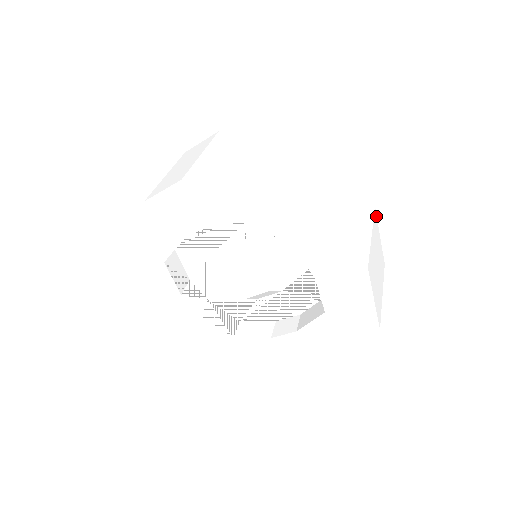
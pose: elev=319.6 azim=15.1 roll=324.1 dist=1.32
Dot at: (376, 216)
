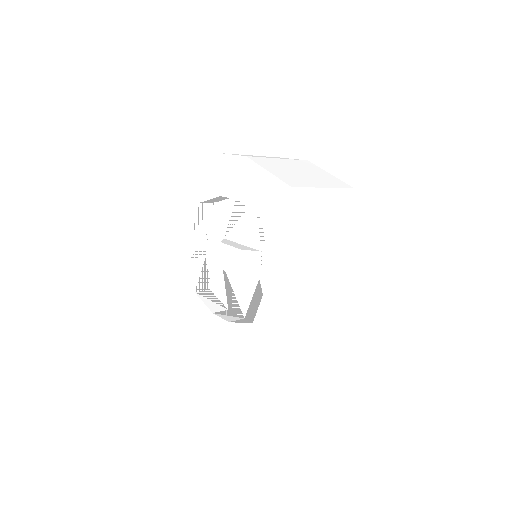
Dot at: (313, 164)
